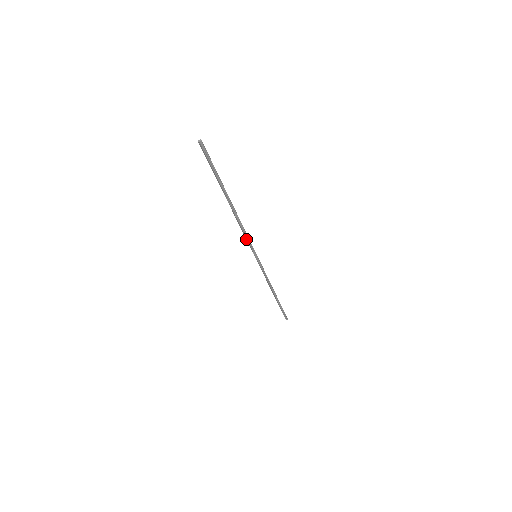
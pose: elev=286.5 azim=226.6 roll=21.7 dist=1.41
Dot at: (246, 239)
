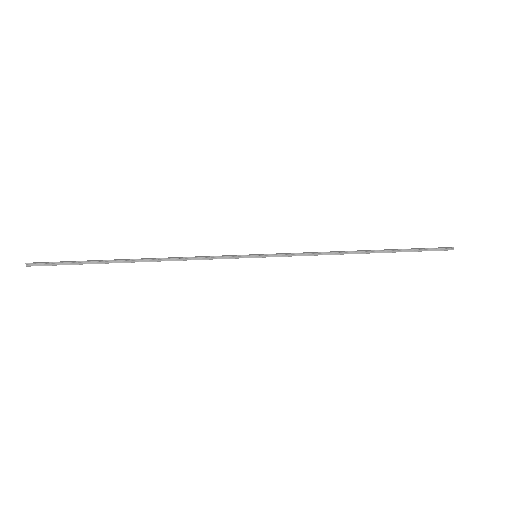
Dot at: occluded
